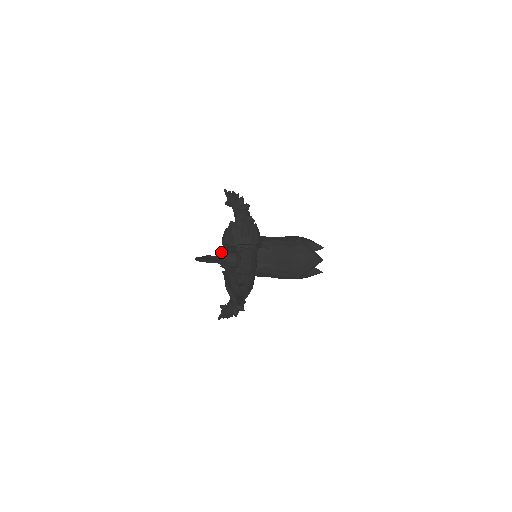
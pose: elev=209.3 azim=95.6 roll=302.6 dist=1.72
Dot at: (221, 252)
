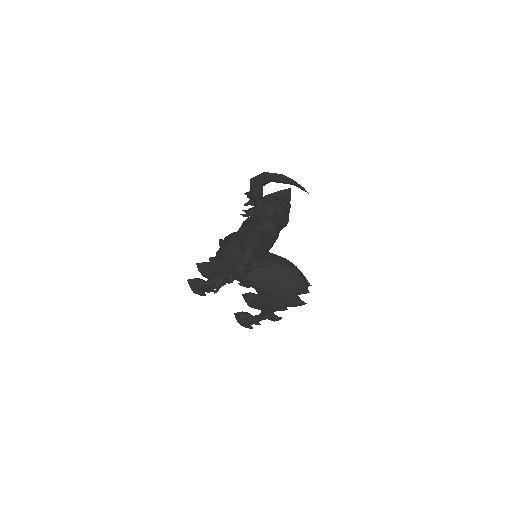
Dot at: occluded
